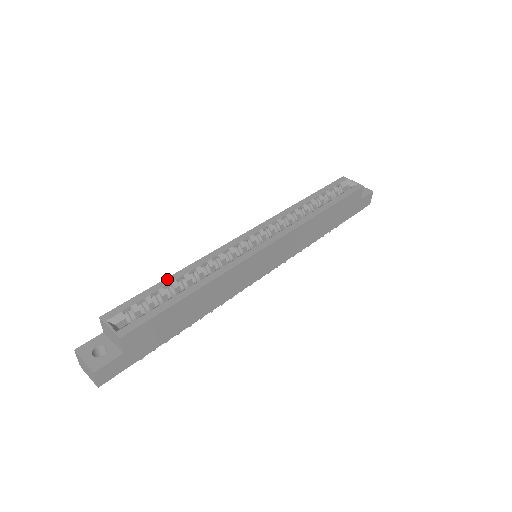
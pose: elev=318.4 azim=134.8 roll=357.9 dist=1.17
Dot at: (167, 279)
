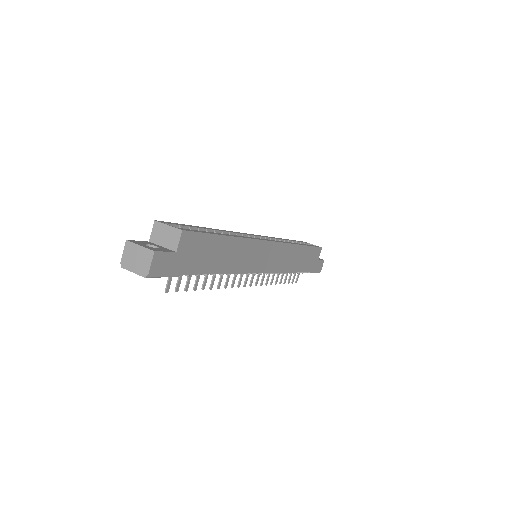
Dot at: (202, 227)
